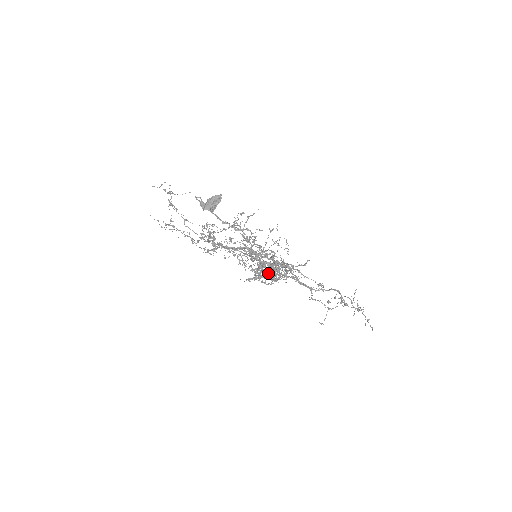
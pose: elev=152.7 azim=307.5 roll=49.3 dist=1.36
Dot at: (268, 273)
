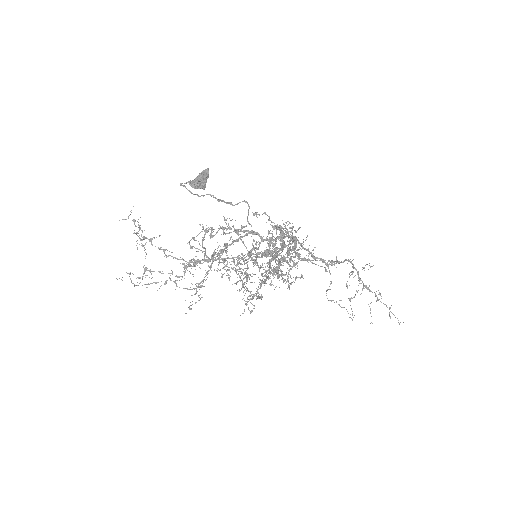
Dot at: (281, 249)
